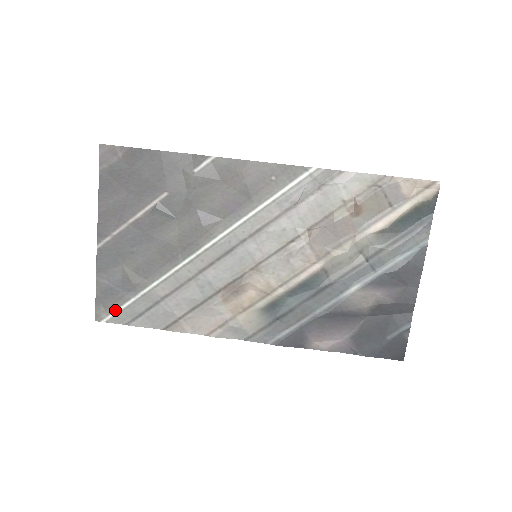
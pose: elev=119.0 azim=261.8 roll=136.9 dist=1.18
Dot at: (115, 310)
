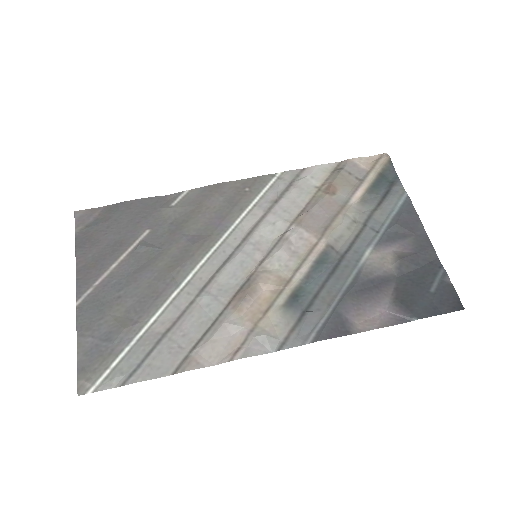
Dot at: (105, 371)
